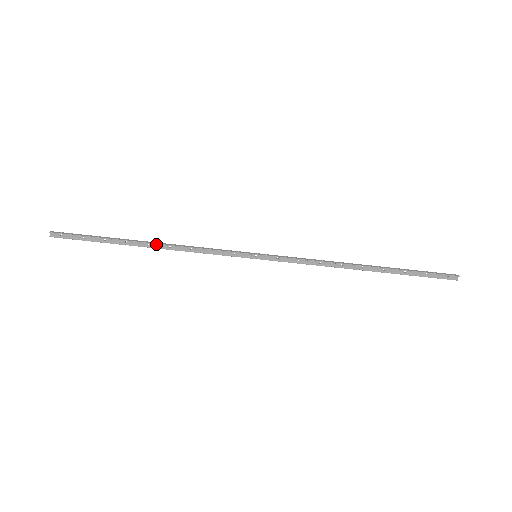
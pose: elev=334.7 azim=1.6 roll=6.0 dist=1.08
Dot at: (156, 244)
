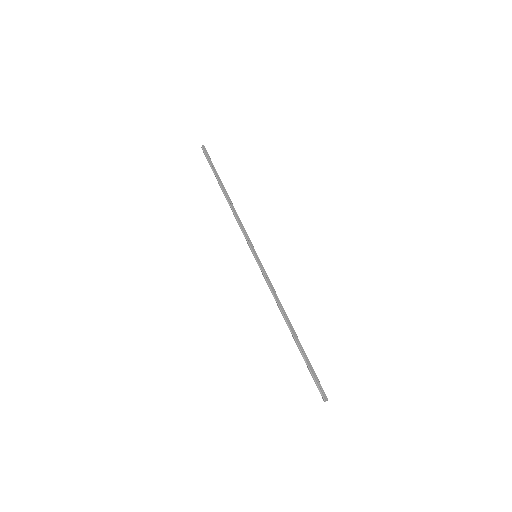
Dot at: (229, 198)
